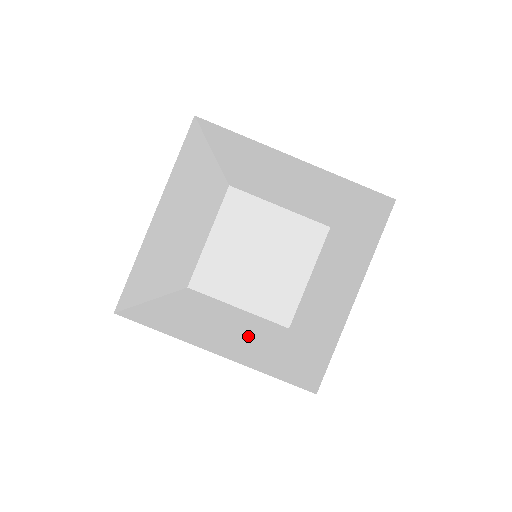
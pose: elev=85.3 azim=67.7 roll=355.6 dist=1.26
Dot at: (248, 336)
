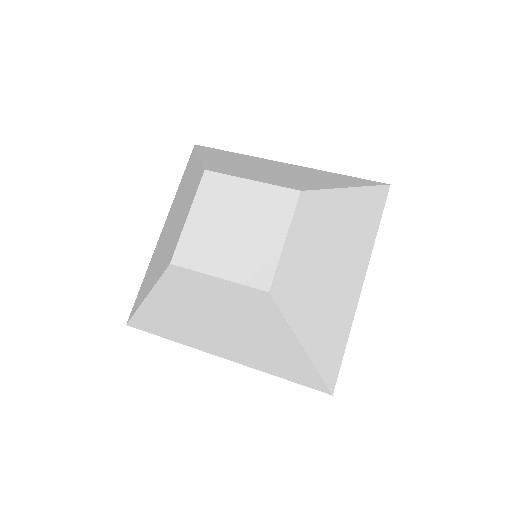
Dot at: (239, 318)
